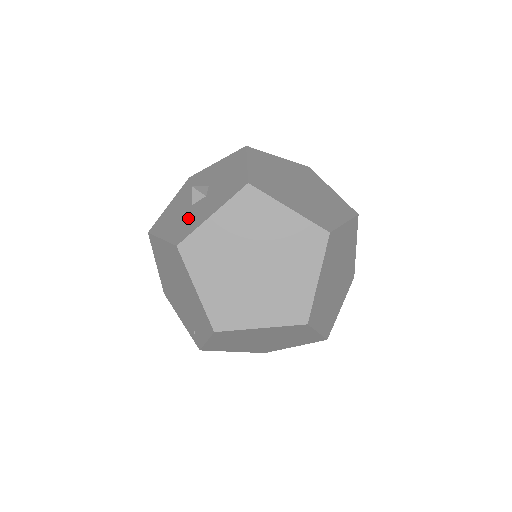
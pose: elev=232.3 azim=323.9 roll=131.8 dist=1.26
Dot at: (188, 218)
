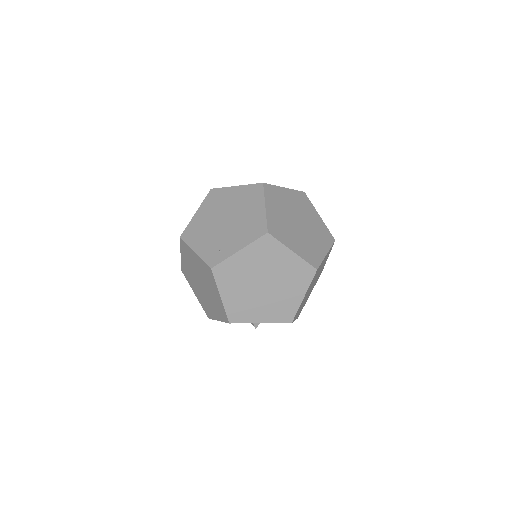
Dot at: occluded
